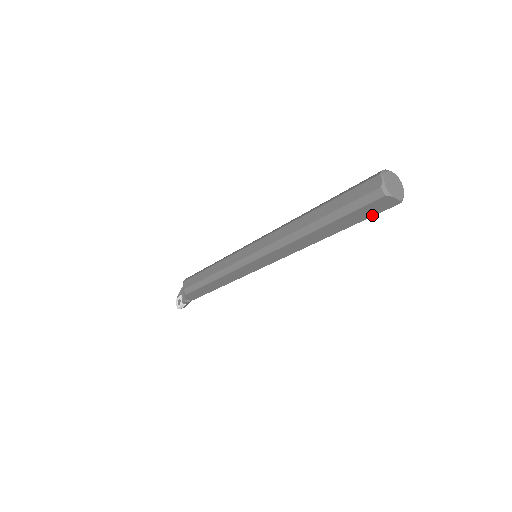
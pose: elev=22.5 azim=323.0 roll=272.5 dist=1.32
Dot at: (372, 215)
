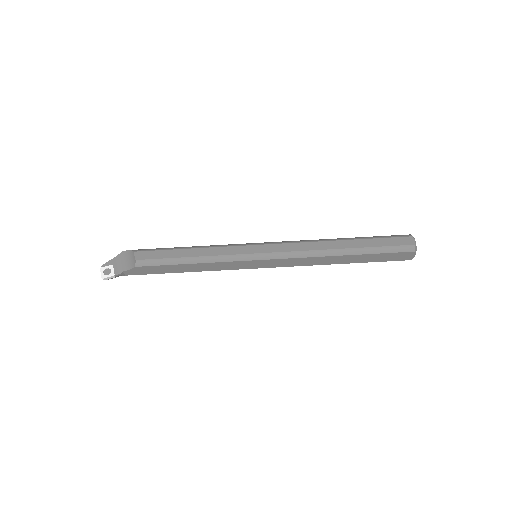
Dot at: (388, 260)
